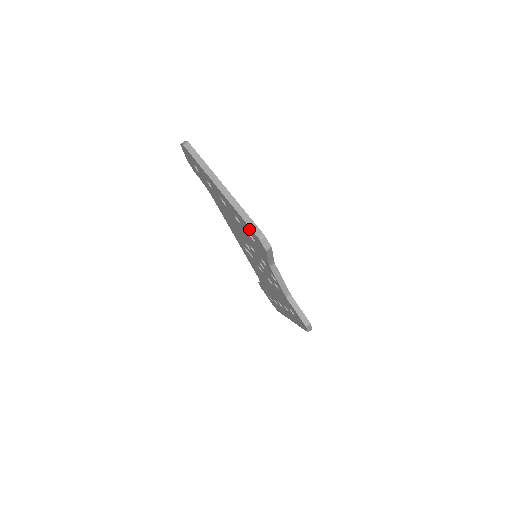
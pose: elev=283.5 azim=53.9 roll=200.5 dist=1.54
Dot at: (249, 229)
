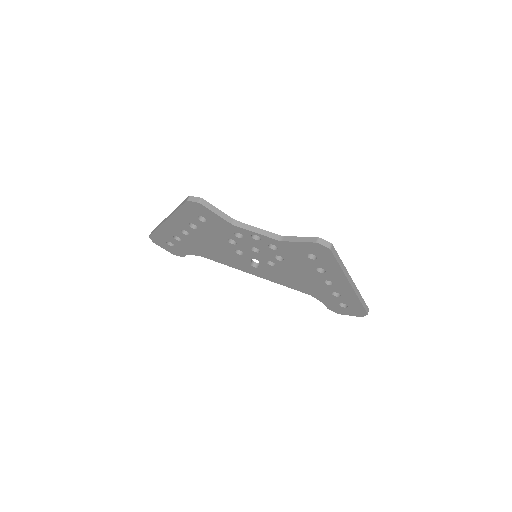
Dot at: (186, 210)
